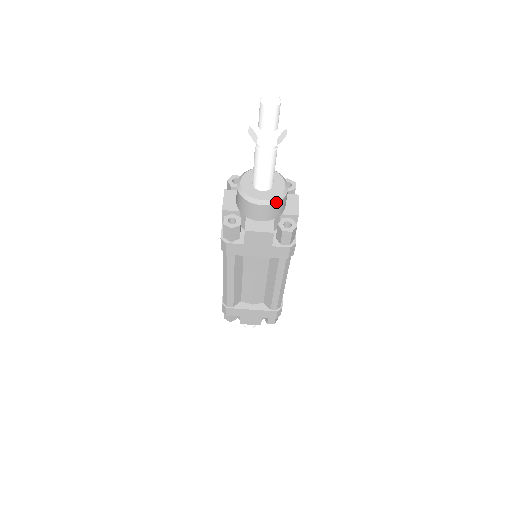
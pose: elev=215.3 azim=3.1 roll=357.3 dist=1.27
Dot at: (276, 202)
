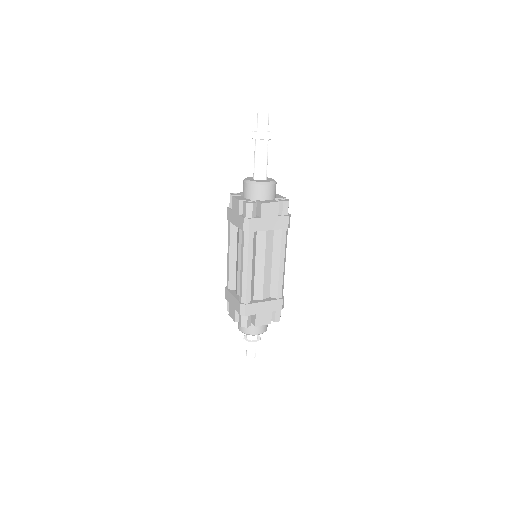
Dot at: (274, 183)
